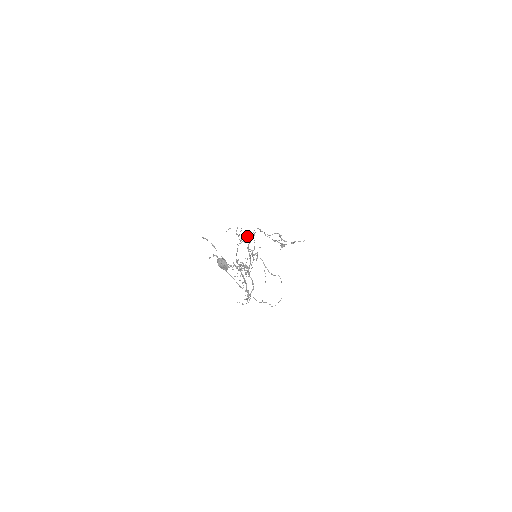
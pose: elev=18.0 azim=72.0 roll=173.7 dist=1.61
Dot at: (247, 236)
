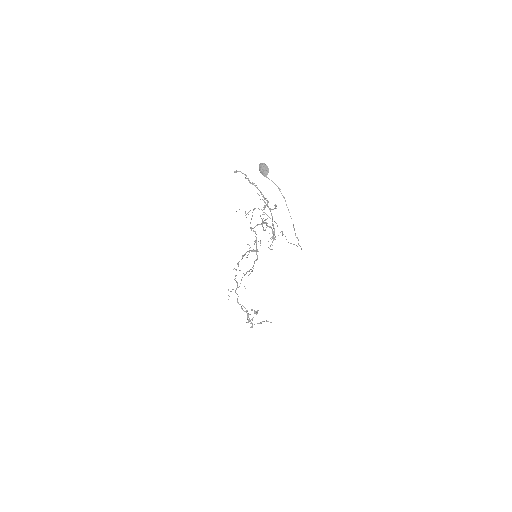
Dot at: occluded
